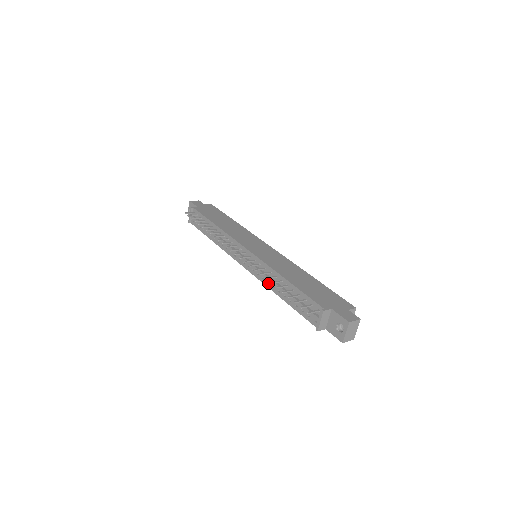
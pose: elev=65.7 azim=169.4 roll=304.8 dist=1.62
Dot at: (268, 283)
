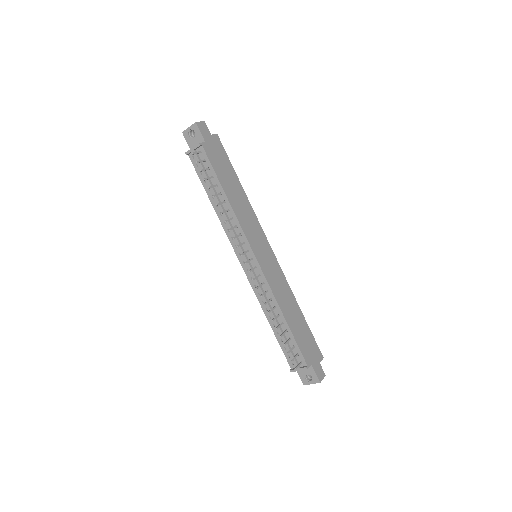
Dot at: (262, 302)
